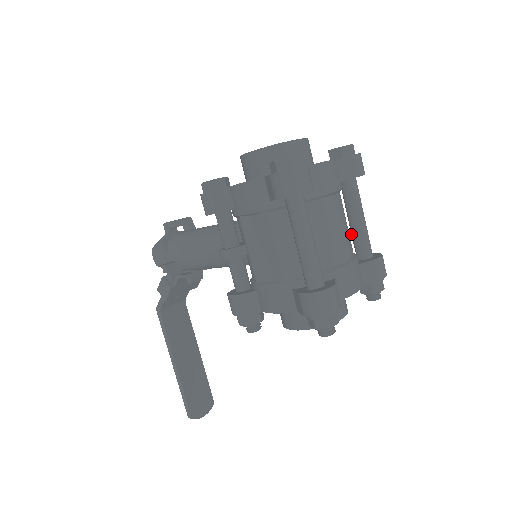
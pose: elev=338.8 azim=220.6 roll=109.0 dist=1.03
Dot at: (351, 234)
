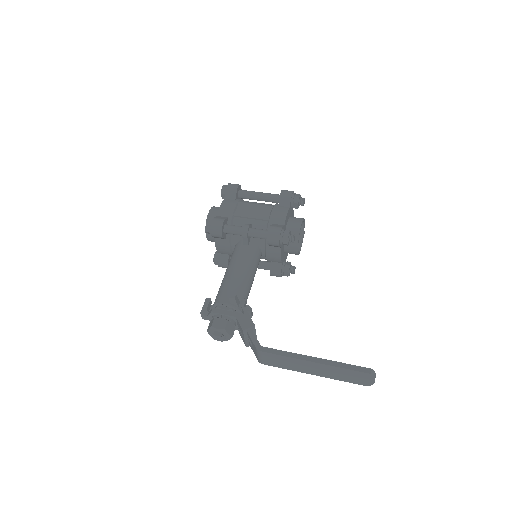
Dot at: occluded
